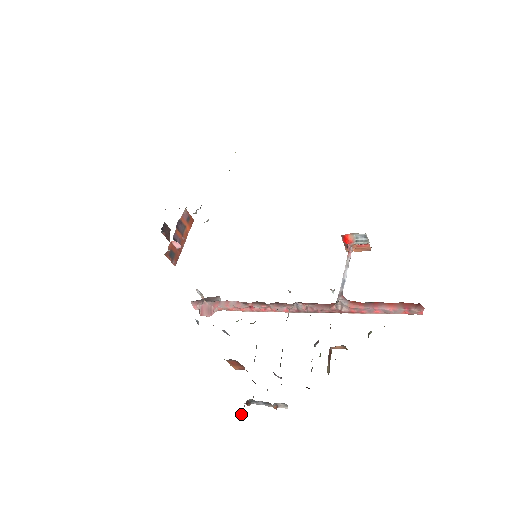
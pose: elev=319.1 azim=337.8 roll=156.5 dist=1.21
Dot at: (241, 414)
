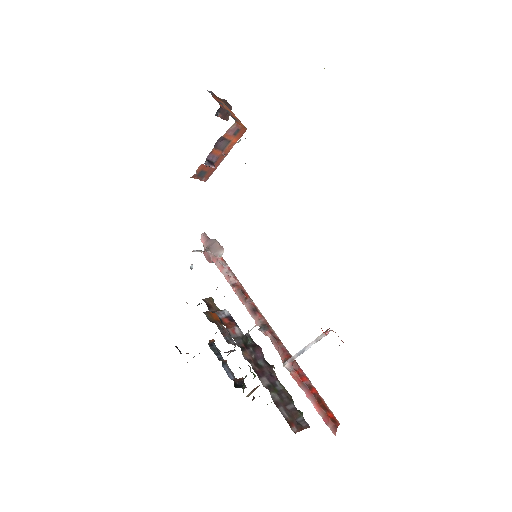
Dot at: occluded
